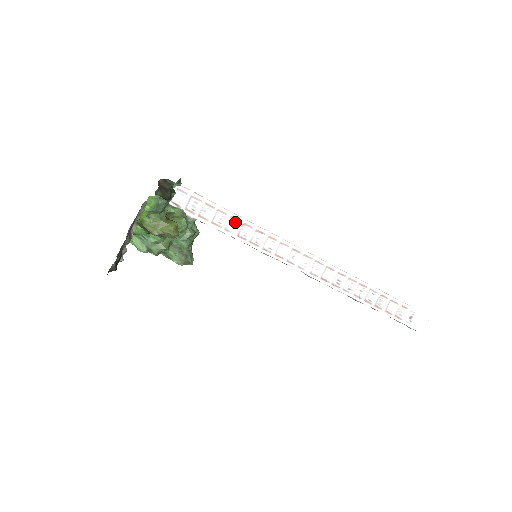
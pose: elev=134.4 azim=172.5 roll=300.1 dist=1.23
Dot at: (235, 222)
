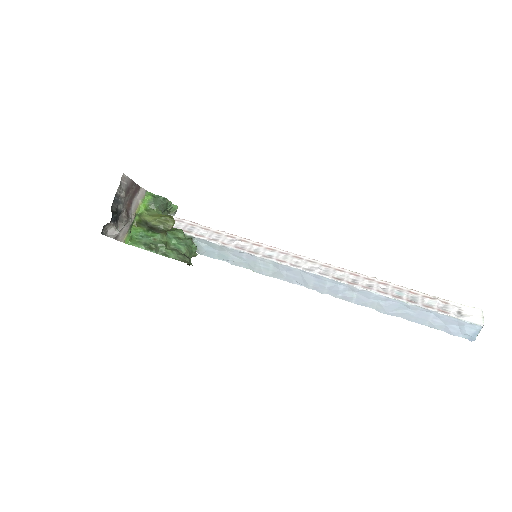
Dot at: (231, 239)
